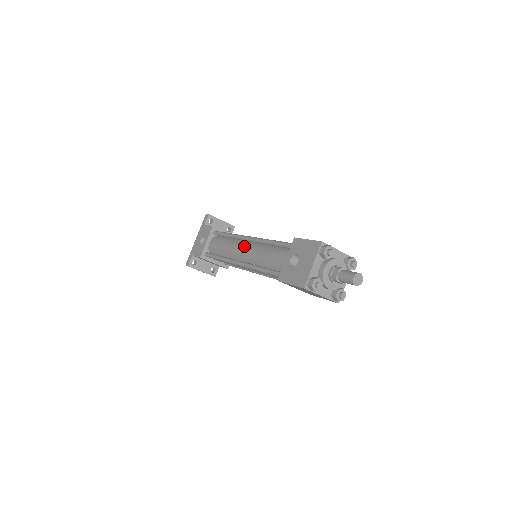
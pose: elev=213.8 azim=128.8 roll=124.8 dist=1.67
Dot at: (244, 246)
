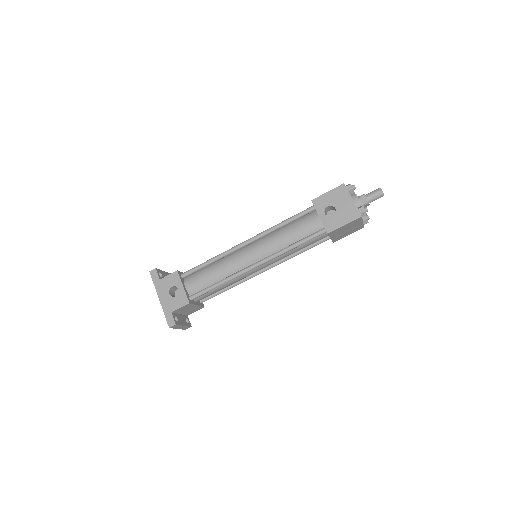
Dot at: (247, 251)
